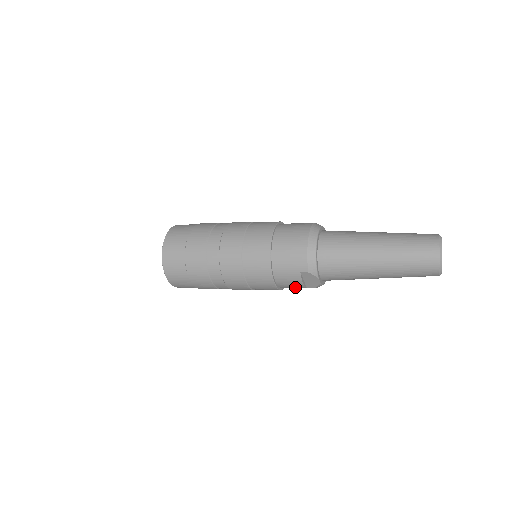
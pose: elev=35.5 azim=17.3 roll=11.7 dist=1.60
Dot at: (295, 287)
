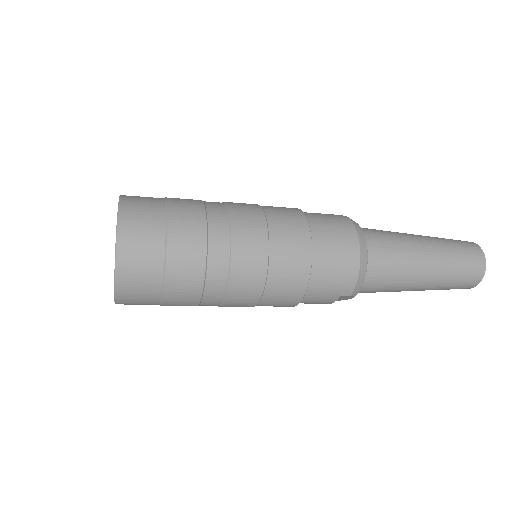
Dot at: occluded
